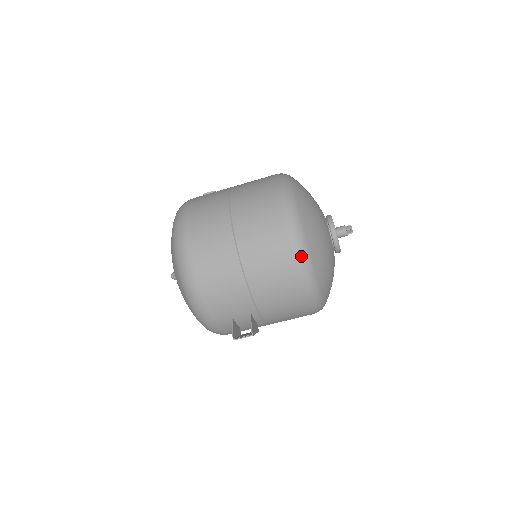
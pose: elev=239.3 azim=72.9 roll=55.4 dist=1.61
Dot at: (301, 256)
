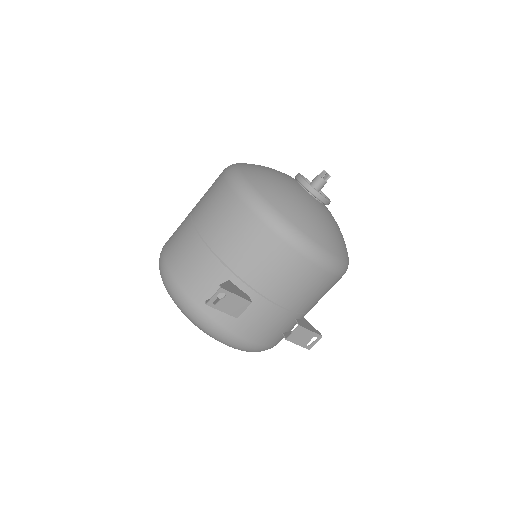
Dot at: (241, 188)
